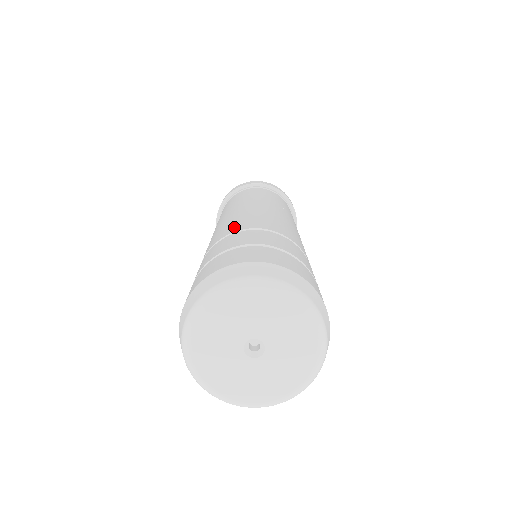
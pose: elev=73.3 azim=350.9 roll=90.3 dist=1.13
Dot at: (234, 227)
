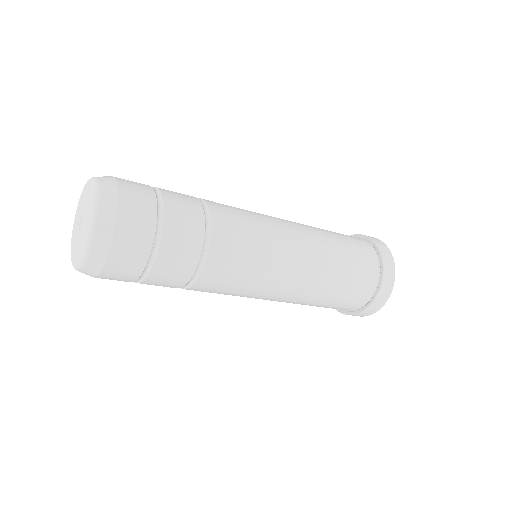
Dot at: occluded
